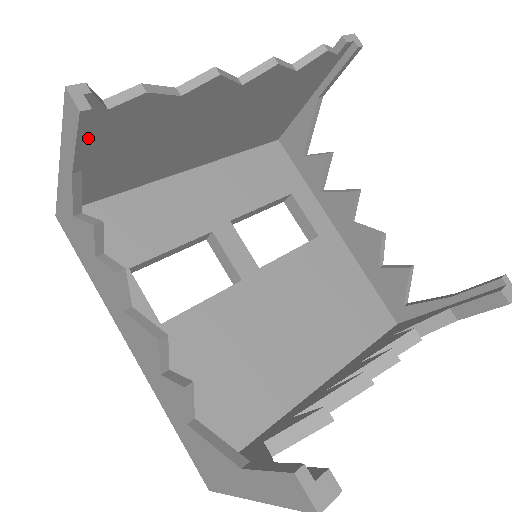
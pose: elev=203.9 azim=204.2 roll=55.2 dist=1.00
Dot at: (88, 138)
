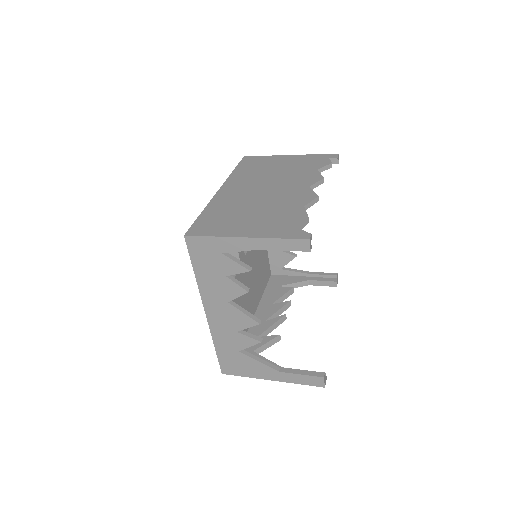
Dot at: occluded
